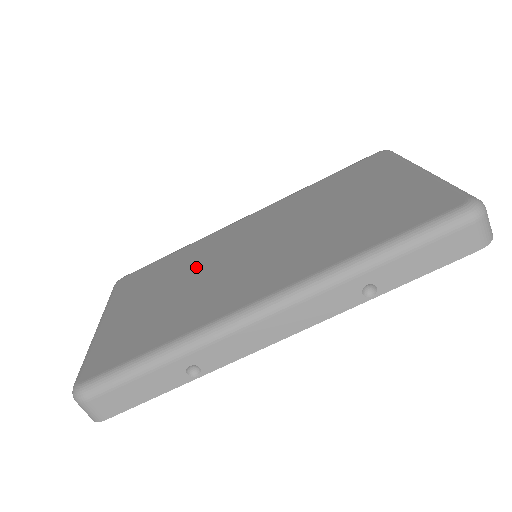
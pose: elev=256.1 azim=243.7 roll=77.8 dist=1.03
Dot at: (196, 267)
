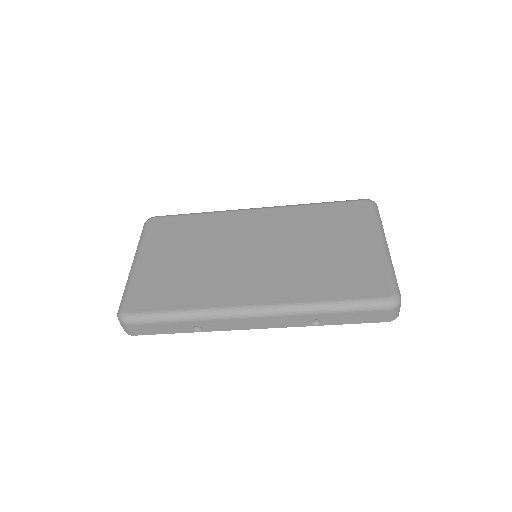
Dot at: (213, 244)
